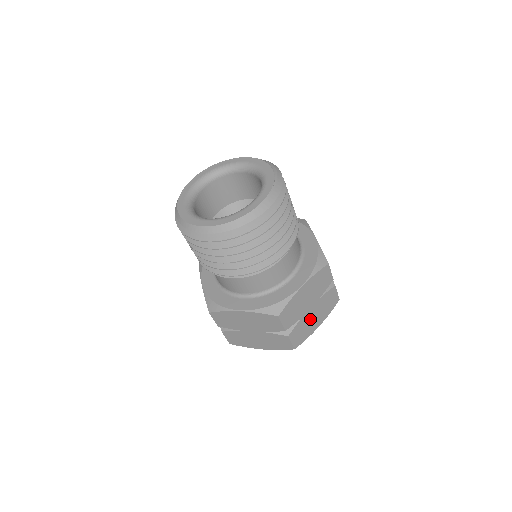
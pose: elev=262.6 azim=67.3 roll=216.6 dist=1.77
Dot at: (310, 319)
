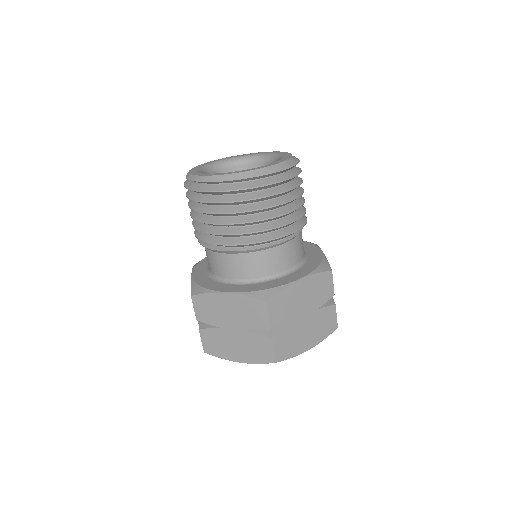
Dot at: (301, 332)
